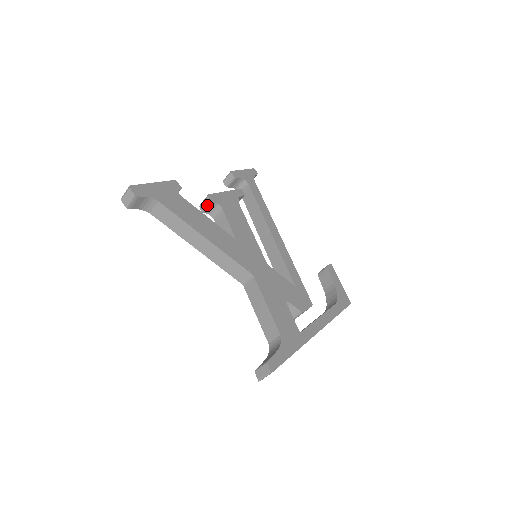
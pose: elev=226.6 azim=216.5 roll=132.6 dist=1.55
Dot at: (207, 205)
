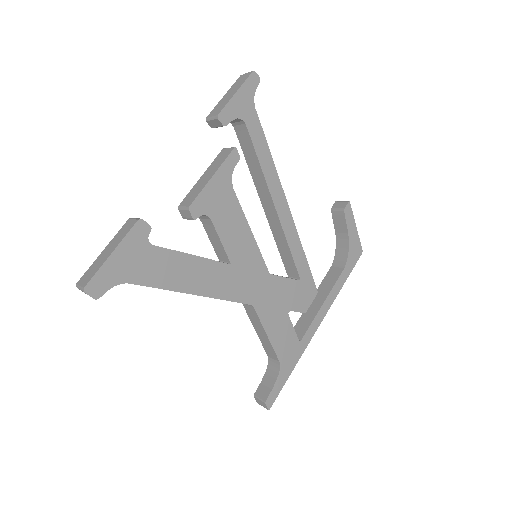
Dot at: (189, 219)
